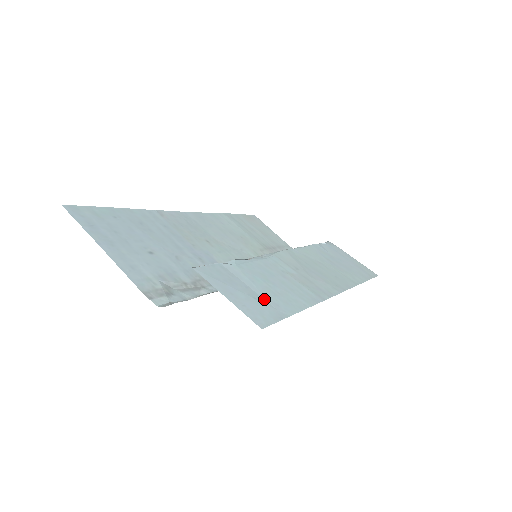
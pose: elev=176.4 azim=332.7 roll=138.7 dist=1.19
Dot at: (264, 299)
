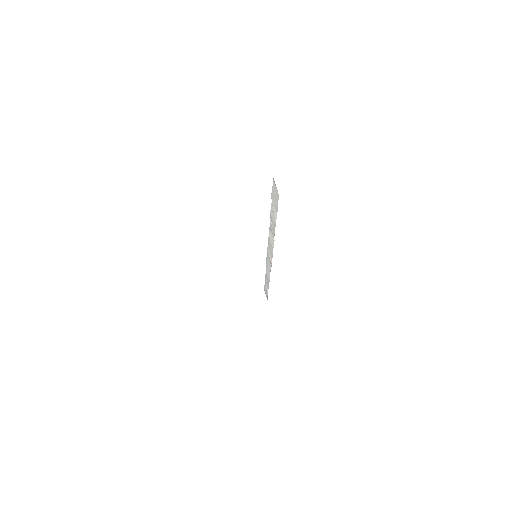
Dot at: occluded
